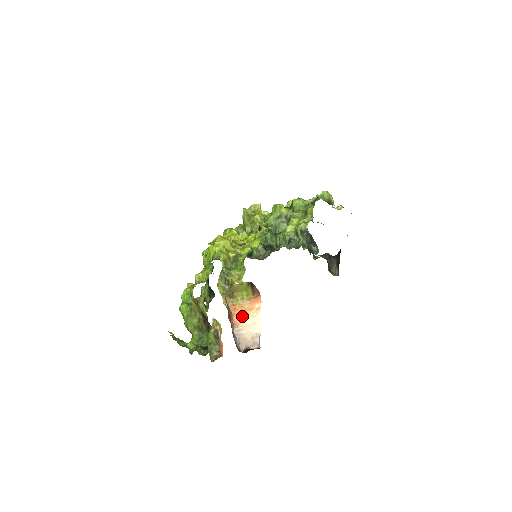
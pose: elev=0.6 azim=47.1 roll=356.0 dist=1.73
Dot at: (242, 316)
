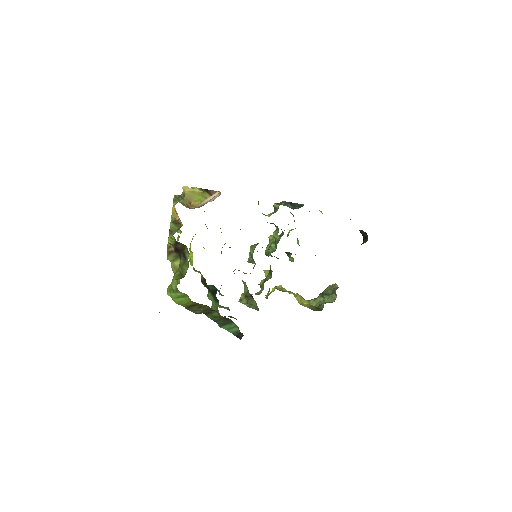
Dot at: occluded
